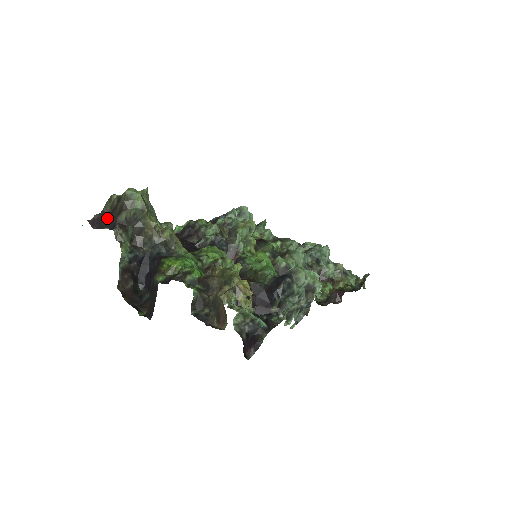
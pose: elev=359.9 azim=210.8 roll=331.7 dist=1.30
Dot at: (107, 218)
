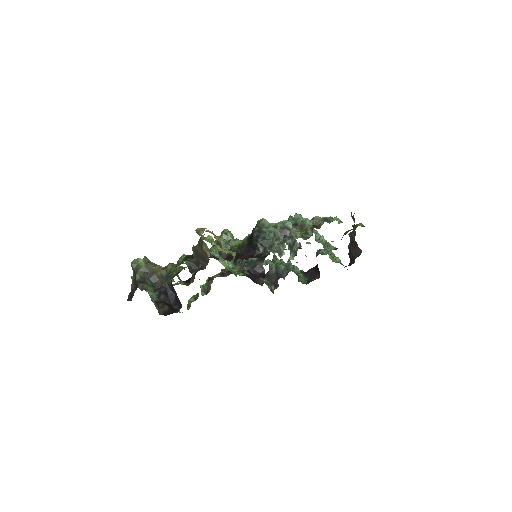
Dot at: (134, 289)
